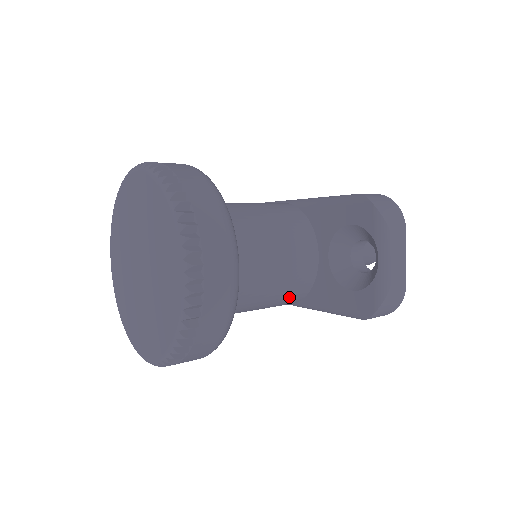
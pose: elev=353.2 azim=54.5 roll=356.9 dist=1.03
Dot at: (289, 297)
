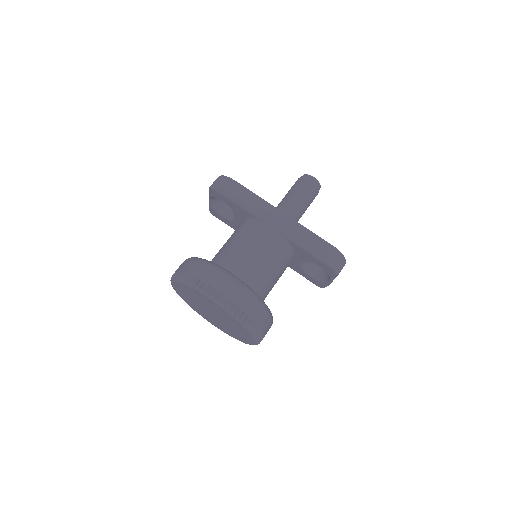
Dot at: occluded
